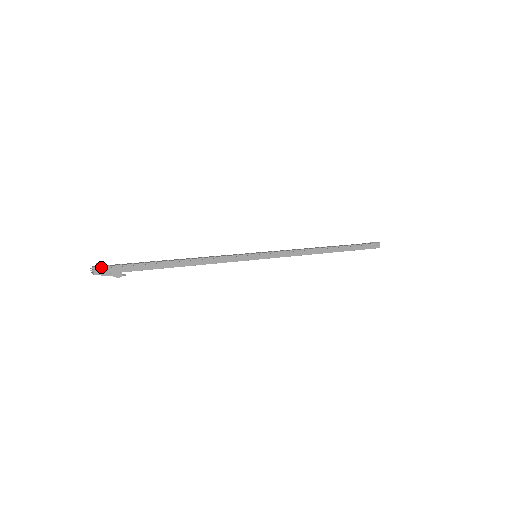
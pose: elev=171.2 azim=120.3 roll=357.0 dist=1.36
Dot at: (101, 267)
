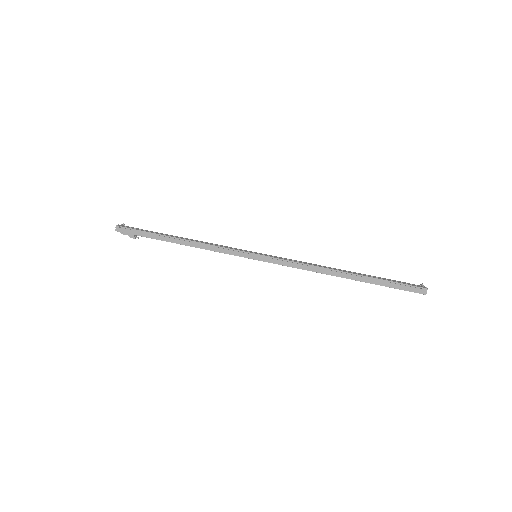
Dot at: (121, 227)
